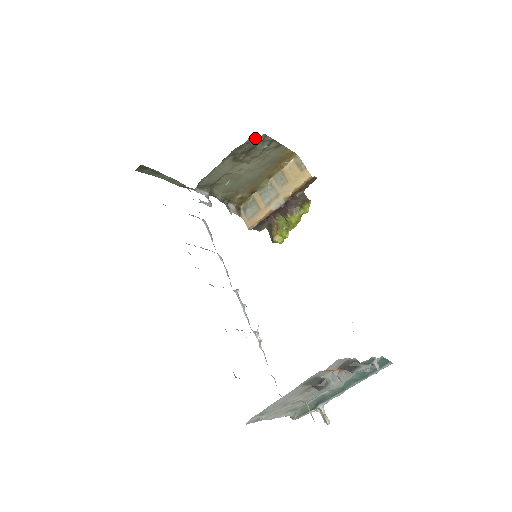
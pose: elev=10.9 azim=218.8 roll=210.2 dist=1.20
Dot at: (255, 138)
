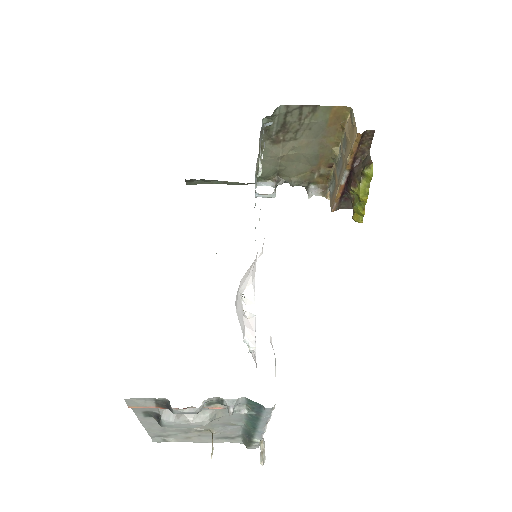
Dot at: (266, 116)
